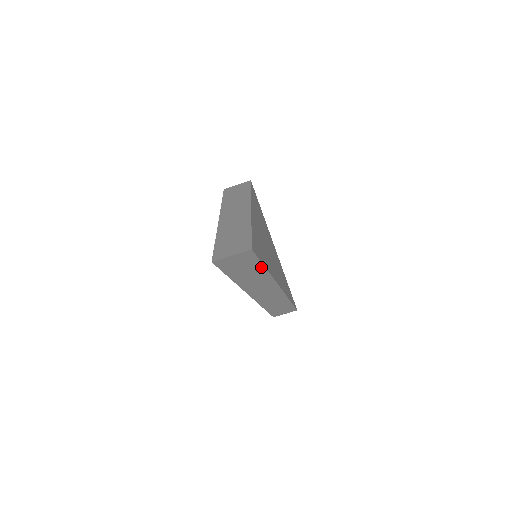
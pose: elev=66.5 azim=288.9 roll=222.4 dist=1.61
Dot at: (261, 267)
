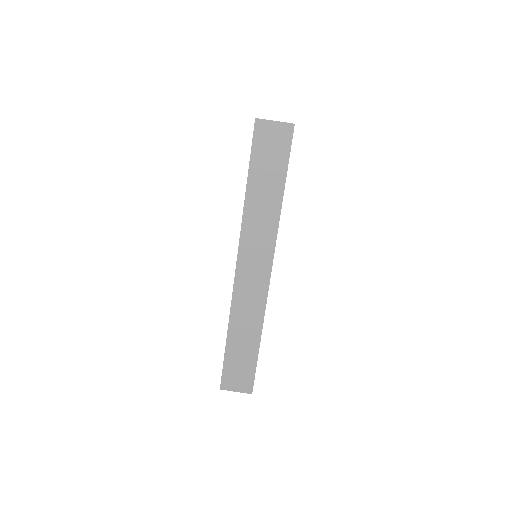
Dot at: (282, 182)
